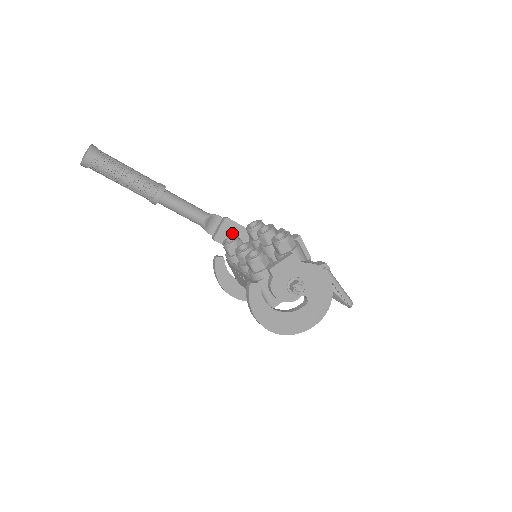
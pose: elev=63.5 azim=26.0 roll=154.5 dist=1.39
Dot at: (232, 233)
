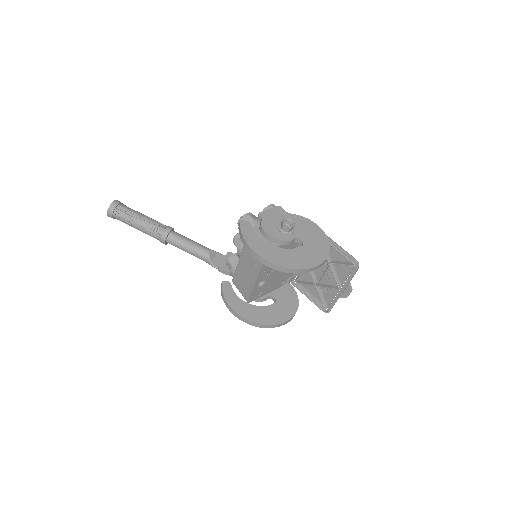
Dot at: occluded
